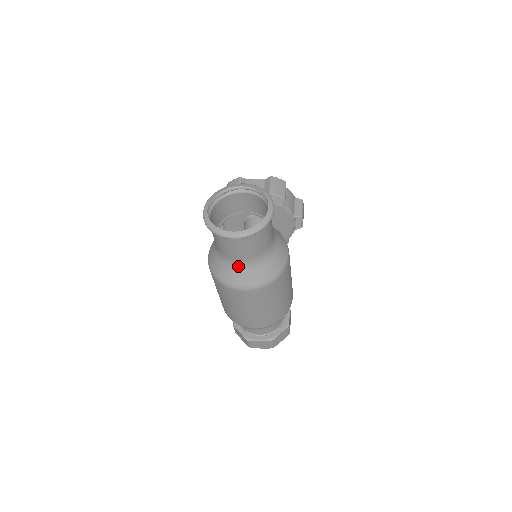
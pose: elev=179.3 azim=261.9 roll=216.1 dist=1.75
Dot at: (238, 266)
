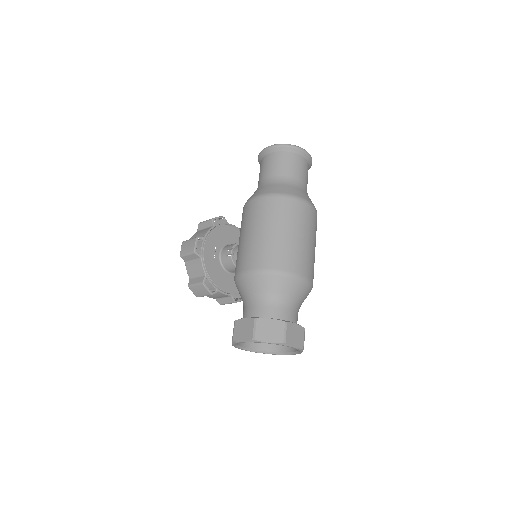
Dot at: (300, 186)
